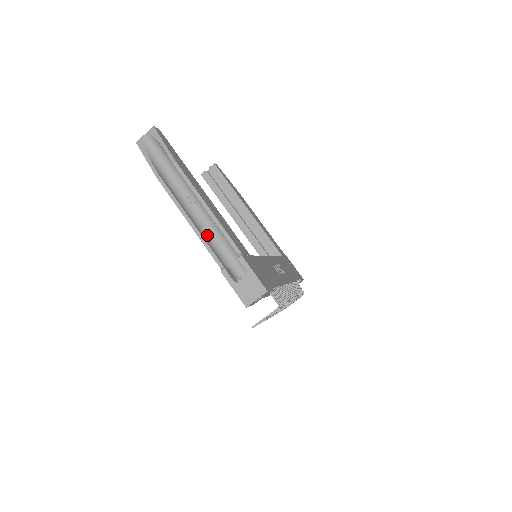
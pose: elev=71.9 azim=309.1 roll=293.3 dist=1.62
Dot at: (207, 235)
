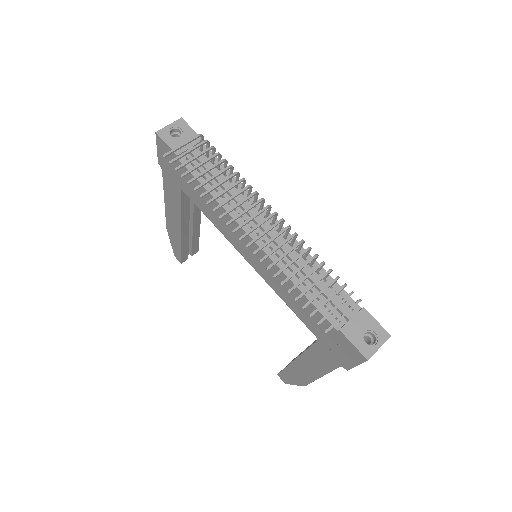
Dot at: occluded
